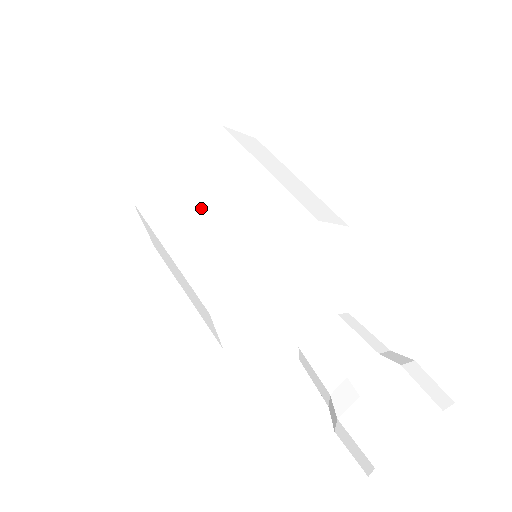
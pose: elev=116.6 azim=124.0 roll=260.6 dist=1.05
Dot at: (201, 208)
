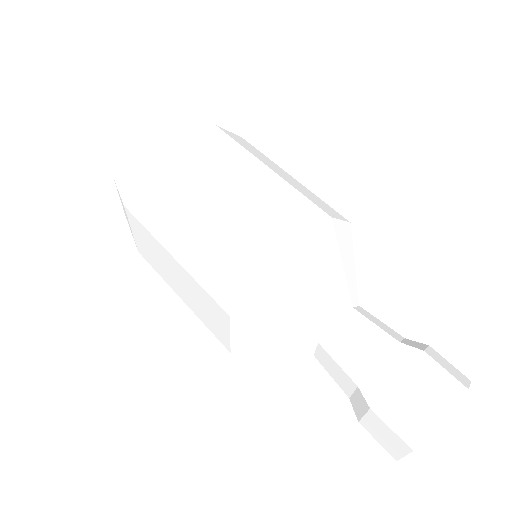
Dot at: (211, 208)
